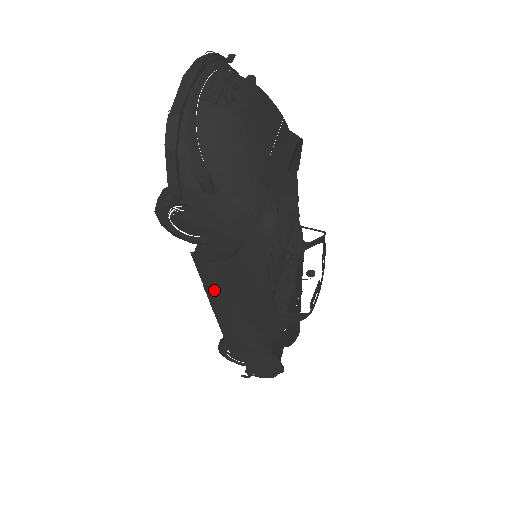
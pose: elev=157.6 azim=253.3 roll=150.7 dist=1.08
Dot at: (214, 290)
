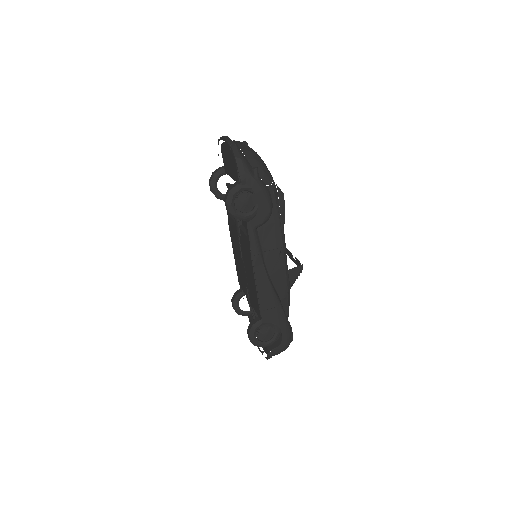
Dot at: (257, 253)
